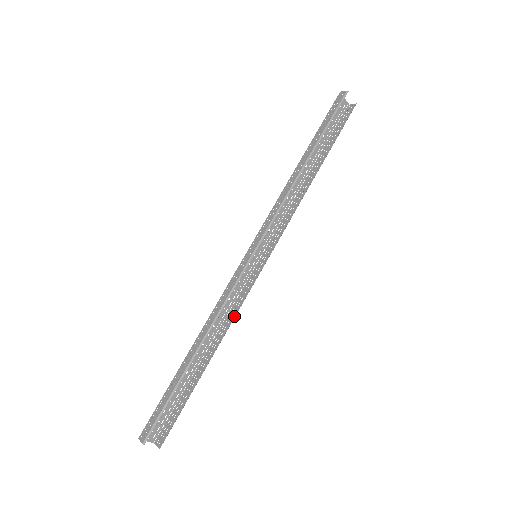
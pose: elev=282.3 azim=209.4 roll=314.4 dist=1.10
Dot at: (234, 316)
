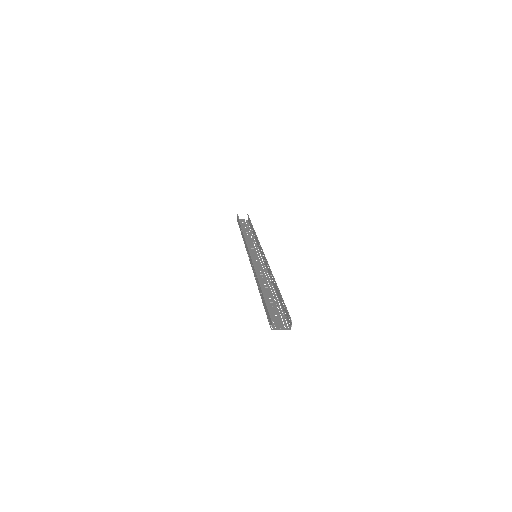
Dot at: (269, 268)
